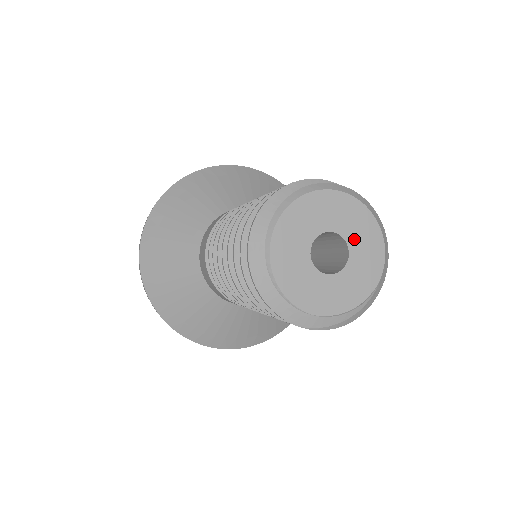
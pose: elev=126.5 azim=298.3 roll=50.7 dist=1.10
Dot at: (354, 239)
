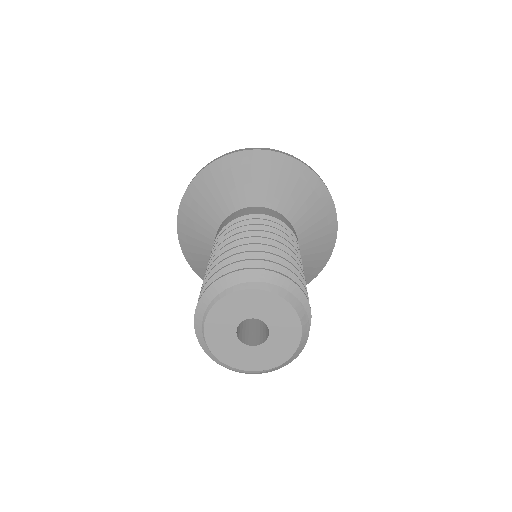
Dot at: (277, 332)
